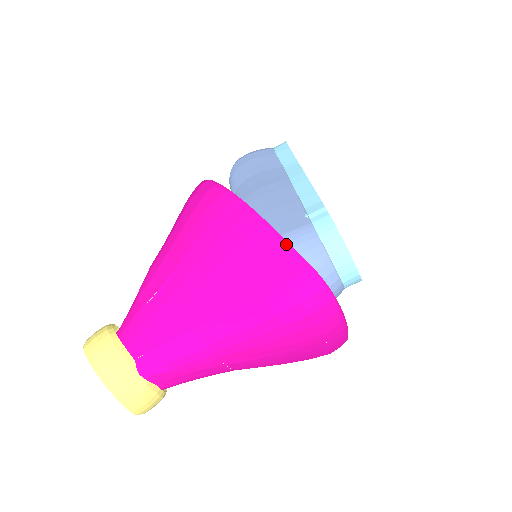
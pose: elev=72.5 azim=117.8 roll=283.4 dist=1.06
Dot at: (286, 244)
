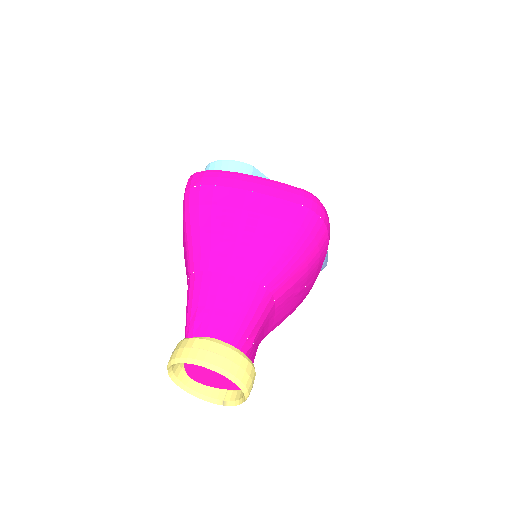
Dot at: occluded
